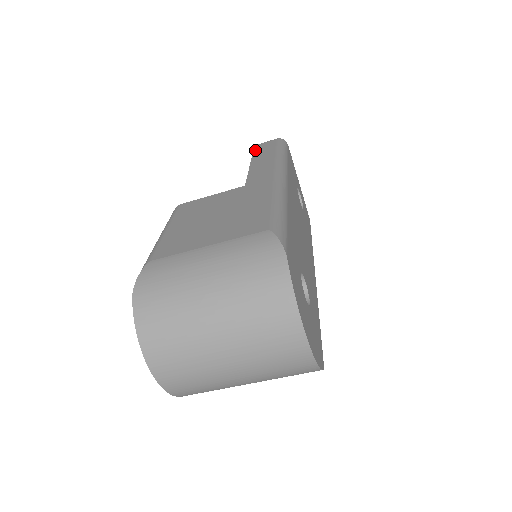
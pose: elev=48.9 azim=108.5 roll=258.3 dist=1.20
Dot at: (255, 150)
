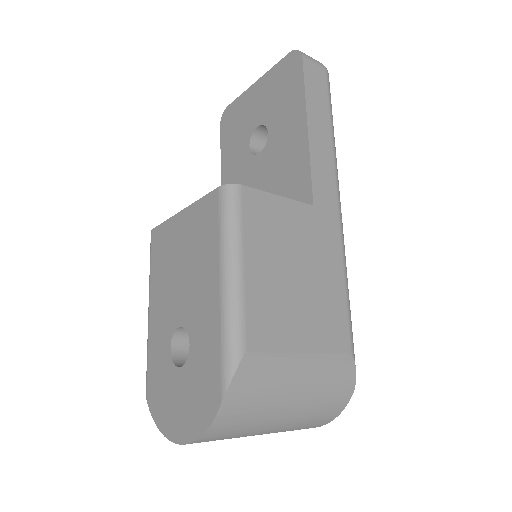
Dot at: (307, 81)
